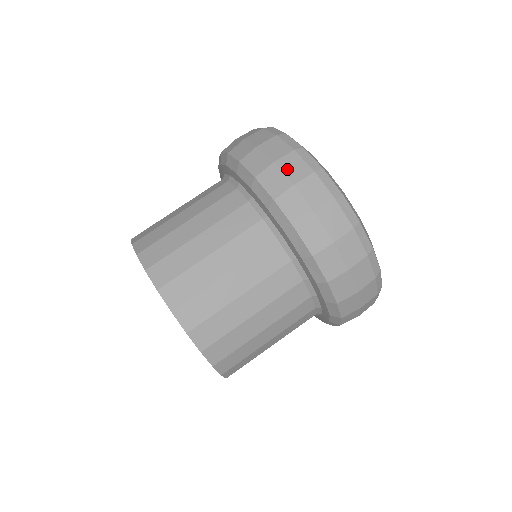
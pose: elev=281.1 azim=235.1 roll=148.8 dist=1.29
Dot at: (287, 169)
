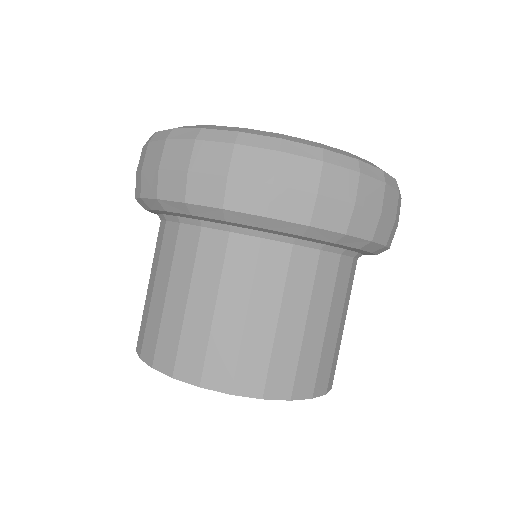
Dot at: (140, 166)
